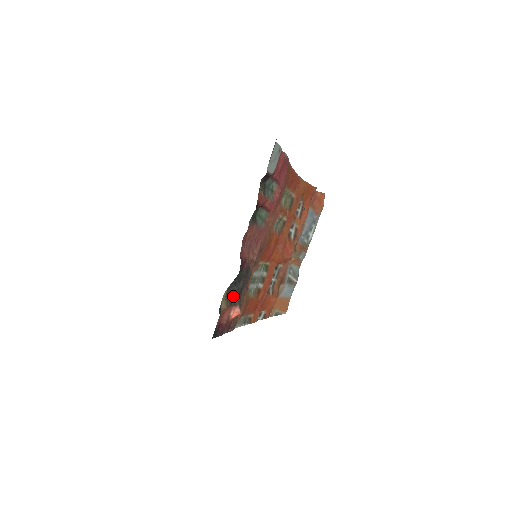
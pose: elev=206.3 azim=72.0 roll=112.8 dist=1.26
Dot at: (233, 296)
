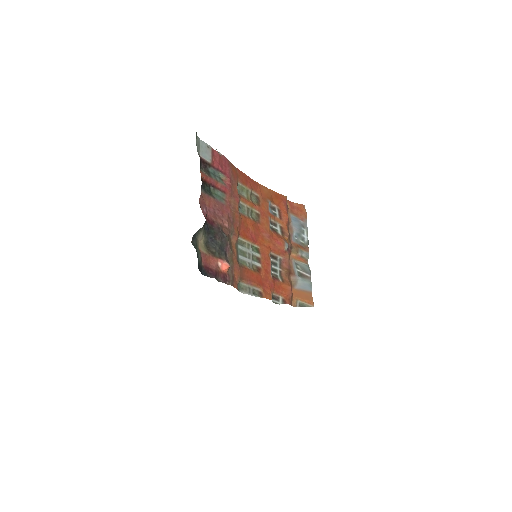
Dot at: (214, 249)
